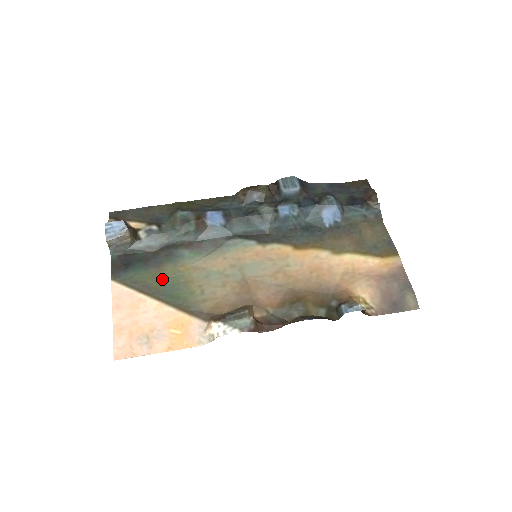
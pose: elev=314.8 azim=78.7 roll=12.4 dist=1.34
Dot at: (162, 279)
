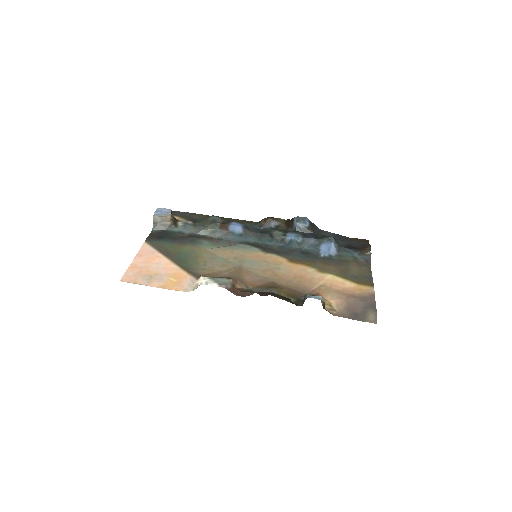
Dot at: (180, 250)
